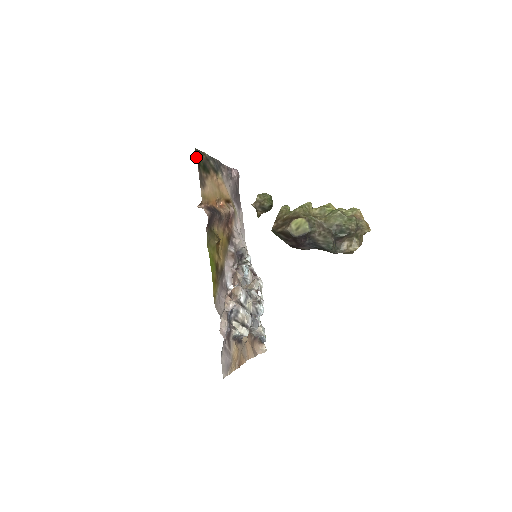
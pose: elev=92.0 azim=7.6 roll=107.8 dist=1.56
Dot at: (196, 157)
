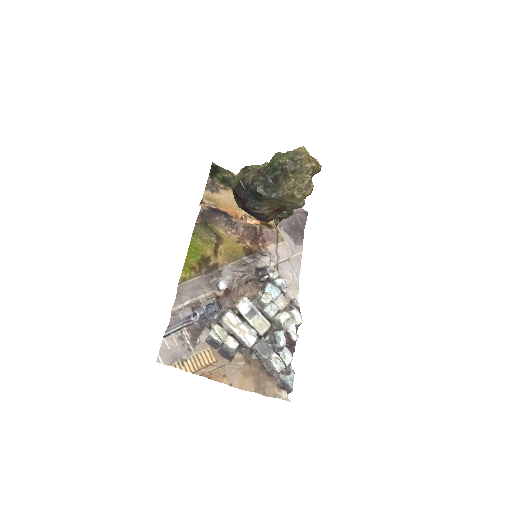
Dot at: (211, 168)
